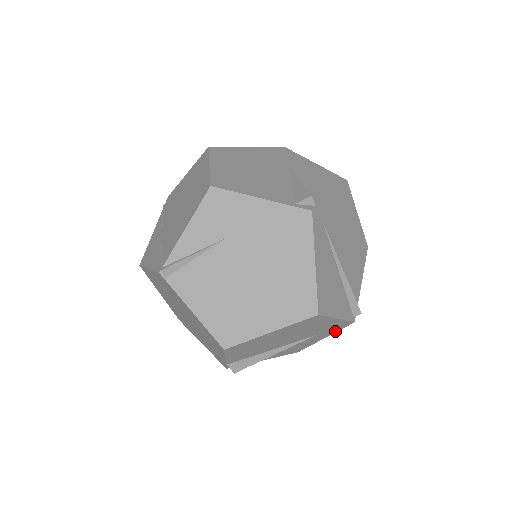
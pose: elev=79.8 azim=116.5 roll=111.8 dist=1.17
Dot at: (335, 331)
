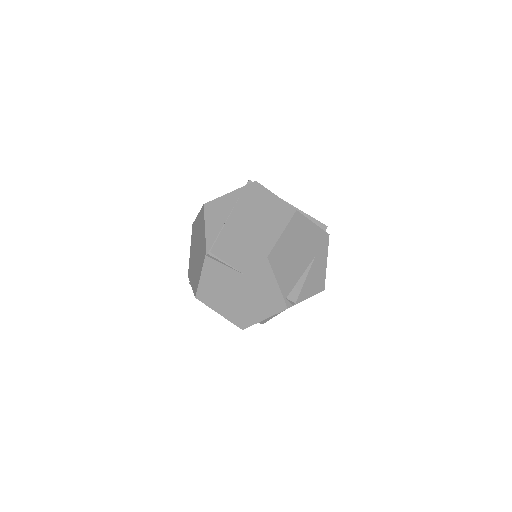
Dot at: occluded
